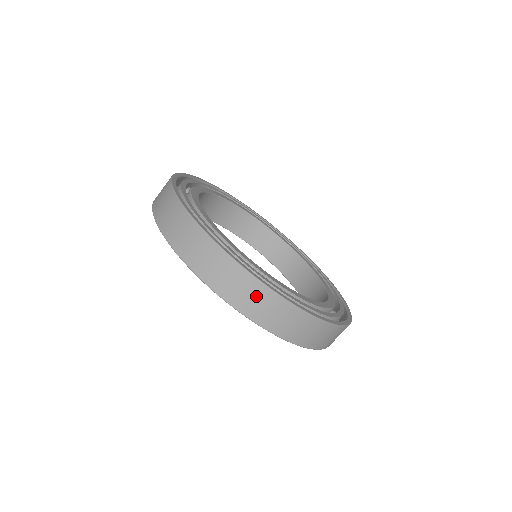
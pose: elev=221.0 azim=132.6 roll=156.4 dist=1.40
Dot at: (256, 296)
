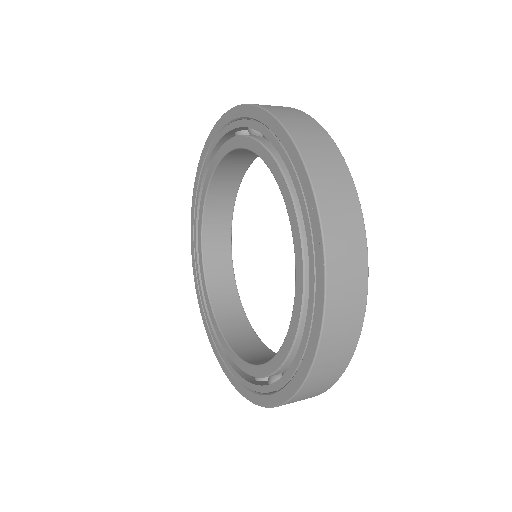
Dot at: (330, 161)
